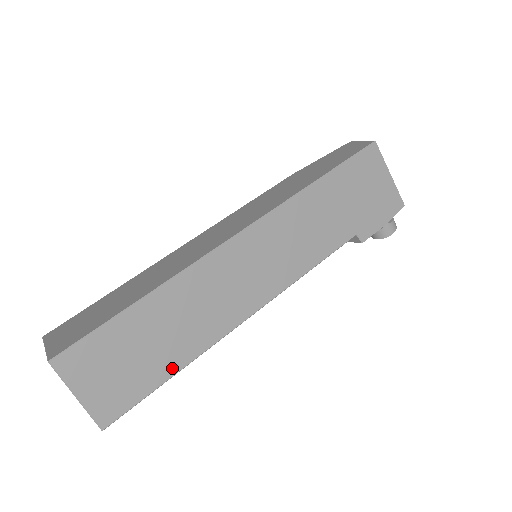
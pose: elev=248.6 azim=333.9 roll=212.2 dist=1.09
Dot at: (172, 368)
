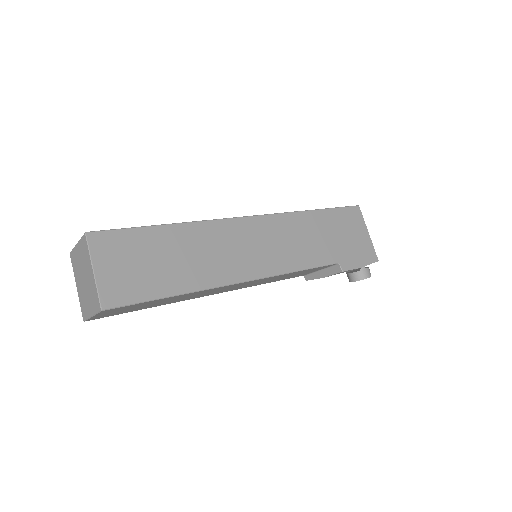
Dot at: (174, 289)
